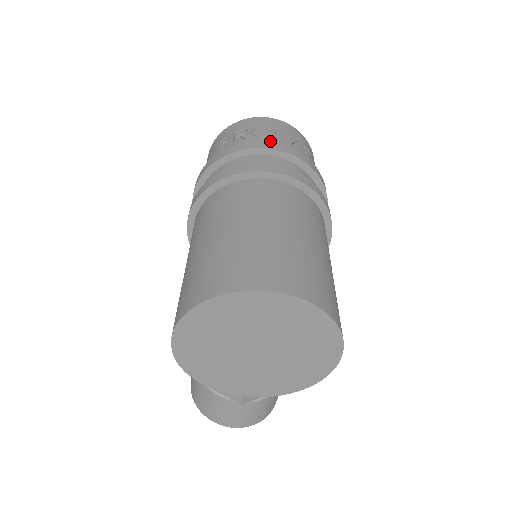
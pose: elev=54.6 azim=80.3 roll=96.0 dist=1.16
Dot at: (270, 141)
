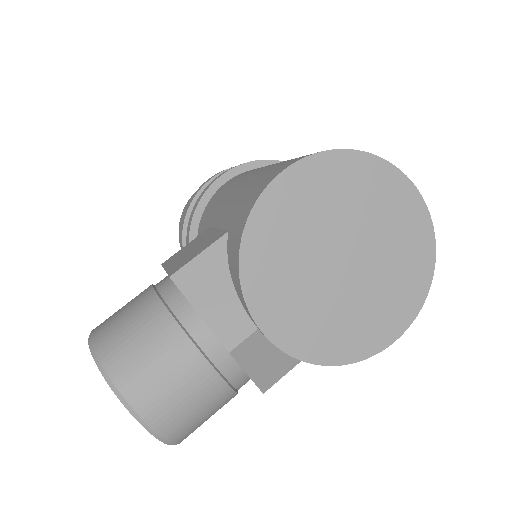
Dot at: occluded
